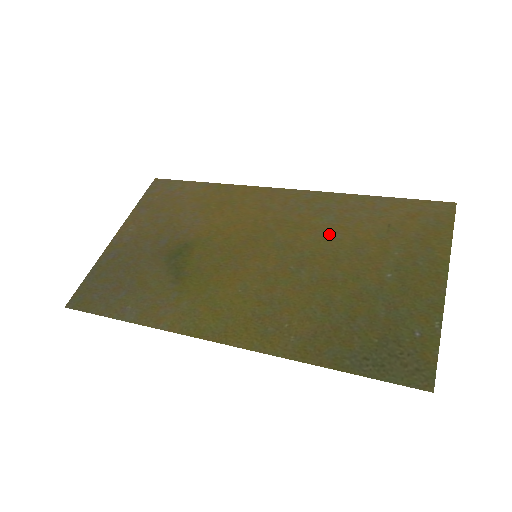
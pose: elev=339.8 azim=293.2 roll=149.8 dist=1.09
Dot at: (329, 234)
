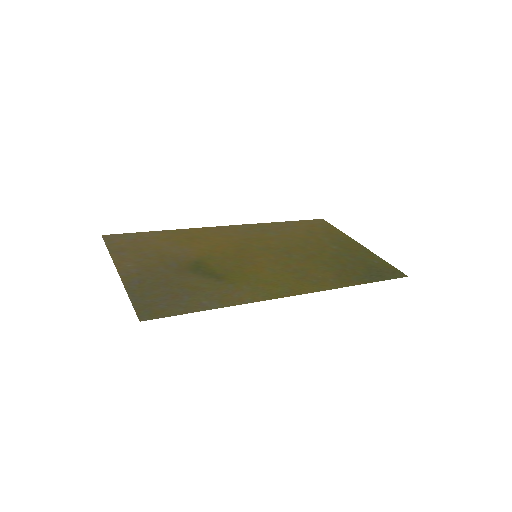
Dot at: (283, 239)
